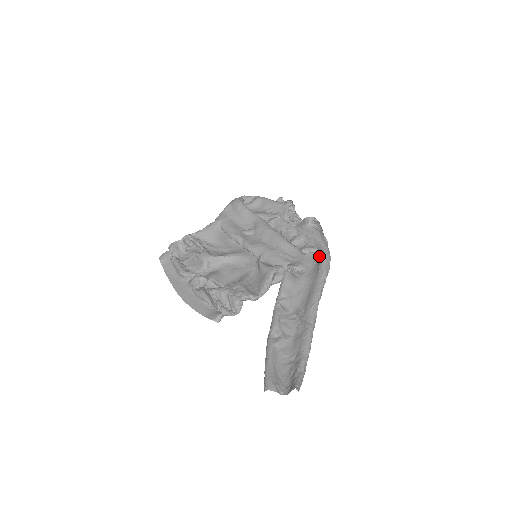
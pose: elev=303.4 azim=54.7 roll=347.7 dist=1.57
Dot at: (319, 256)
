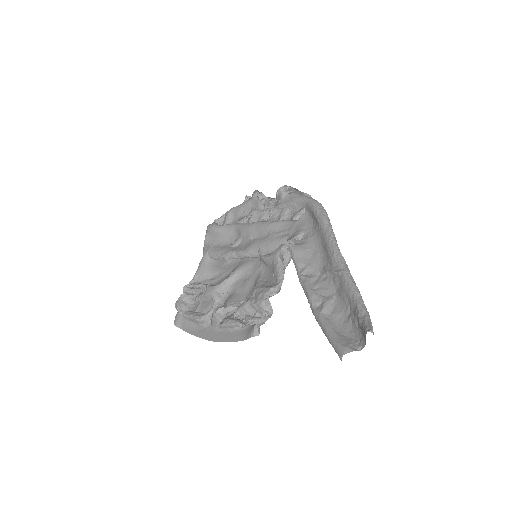
Dot at: (310, 211)
